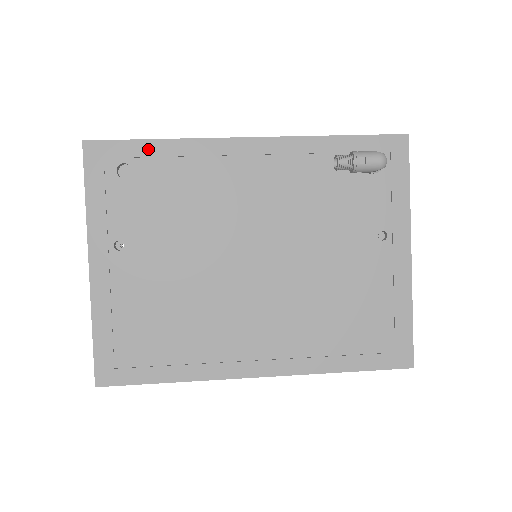
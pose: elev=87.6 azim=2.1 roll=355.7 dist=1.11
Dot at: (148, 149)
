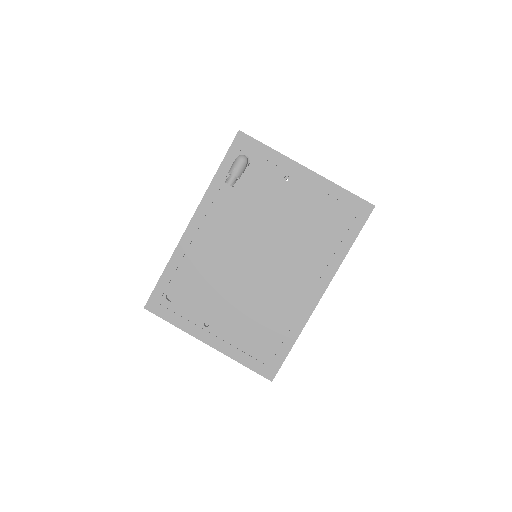
Dot at: (166, 278)
